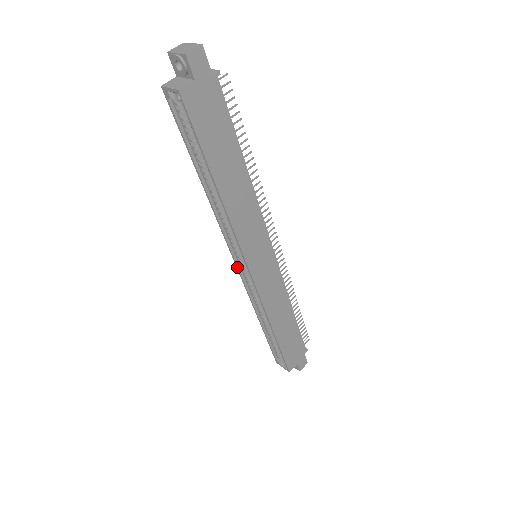
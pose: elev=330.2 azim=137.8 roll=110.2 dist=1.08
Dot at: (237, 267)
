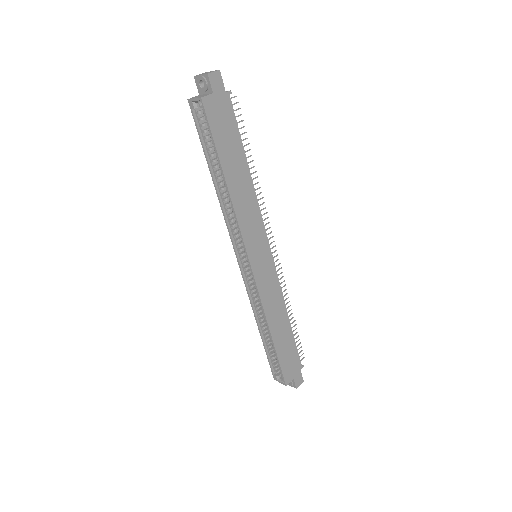
Dot at: (239, 266)
